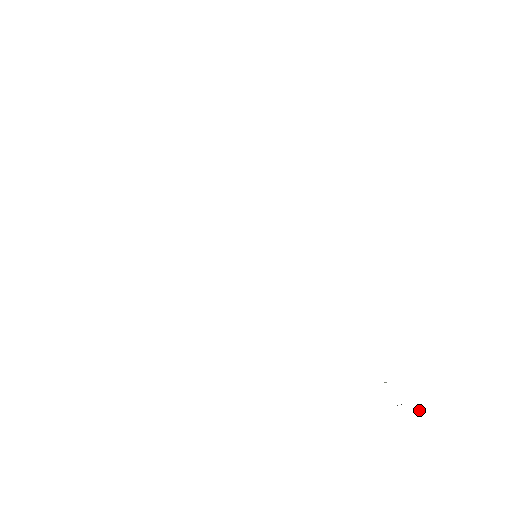
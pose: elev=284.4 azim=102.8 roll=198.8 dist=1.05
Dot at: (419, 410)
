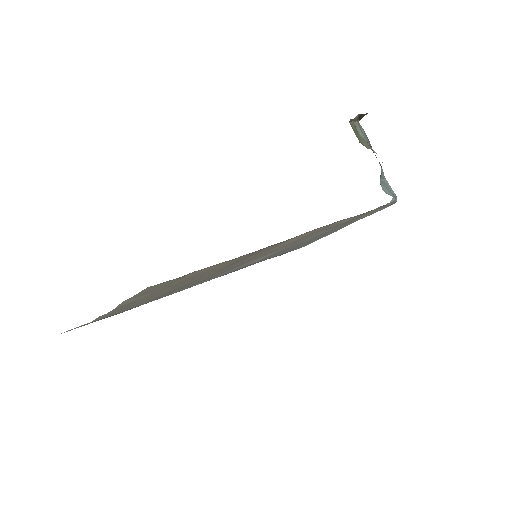
Dot at: (364, 134)
